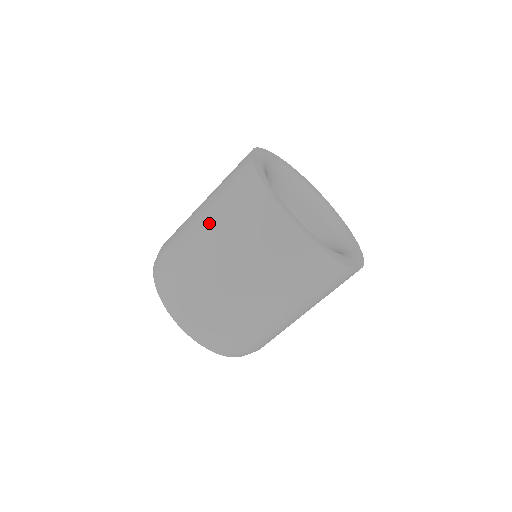
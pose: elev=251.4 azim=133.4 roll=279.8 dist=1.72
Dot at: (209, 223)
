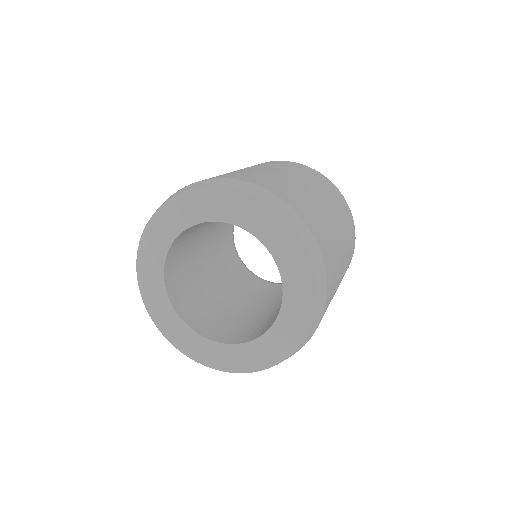
Dot at: occluded
